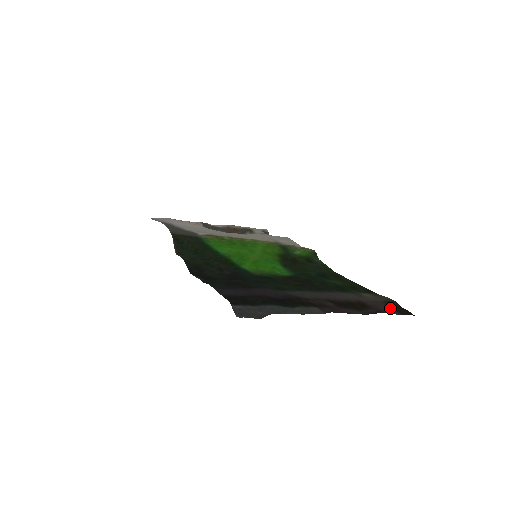
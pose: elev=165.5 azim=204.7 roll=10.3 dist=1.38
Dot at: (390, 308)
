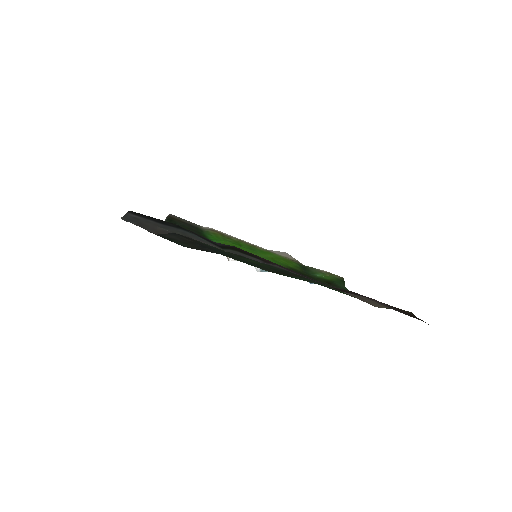
Dot at: (391, 307)
